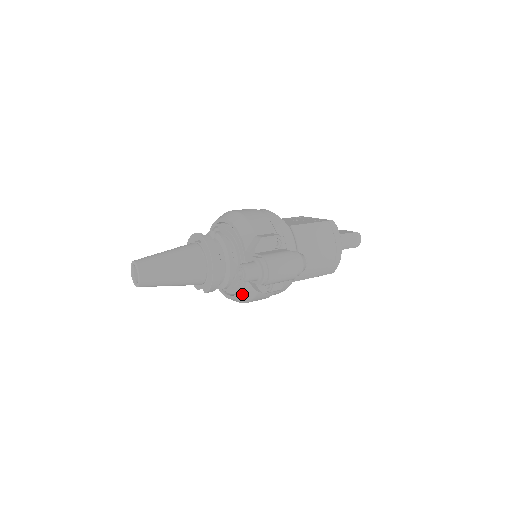
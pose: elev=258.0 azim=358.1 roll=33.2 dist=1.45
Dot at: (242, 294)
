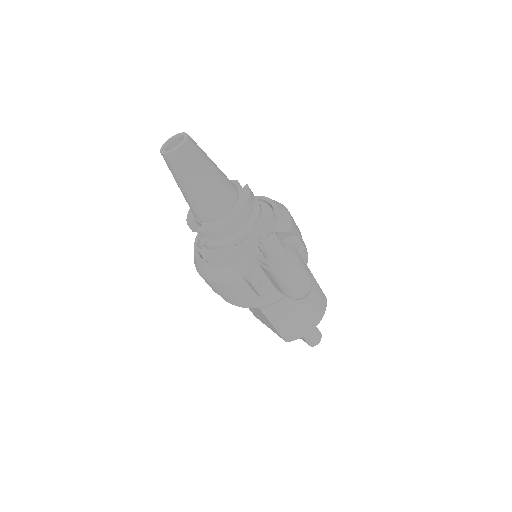
Dot at: (226, 267)
